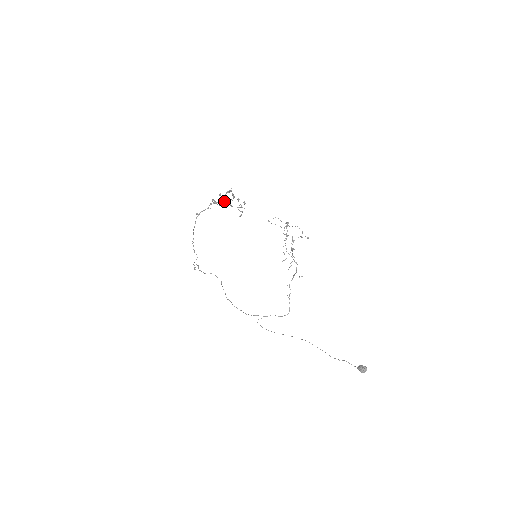
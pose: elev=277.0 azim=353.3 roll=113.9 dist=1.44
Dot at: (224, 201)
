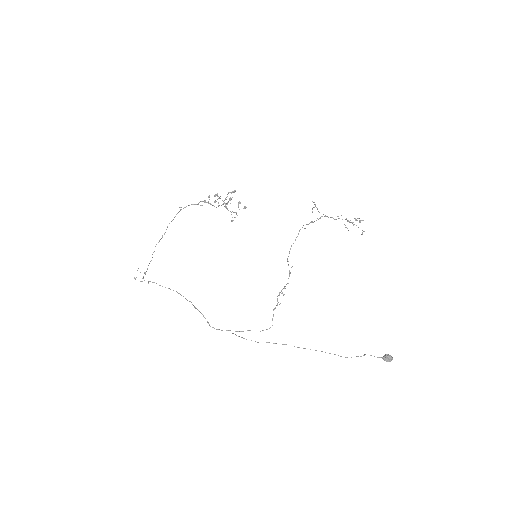
Dot at: occluded
